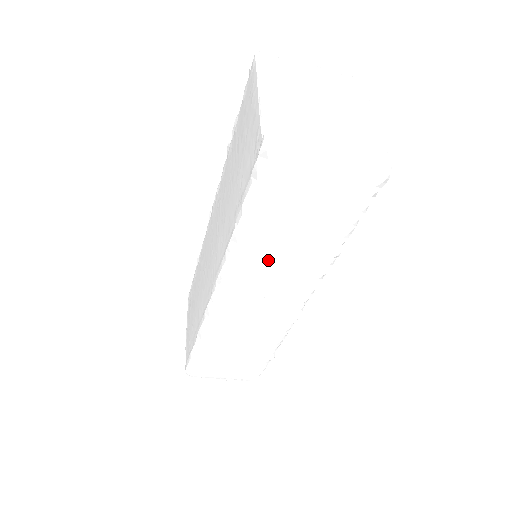
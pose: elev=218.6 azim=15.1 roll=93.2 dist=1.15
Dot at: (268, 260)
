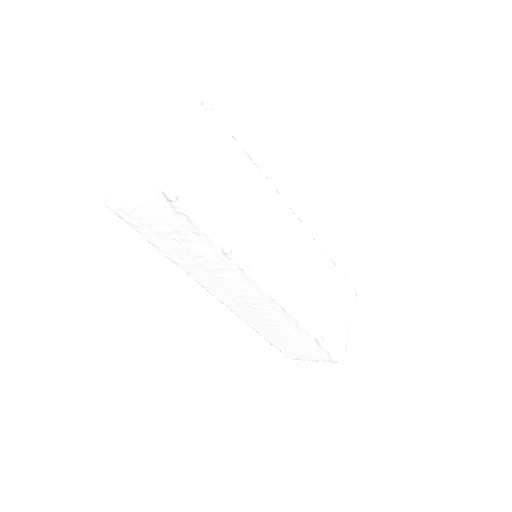
Dot at: (200, 267)
